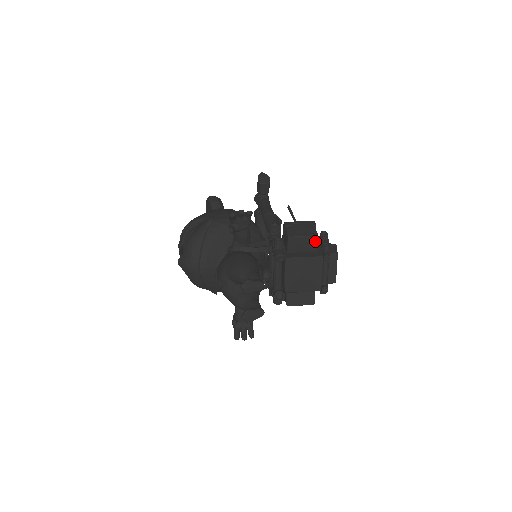
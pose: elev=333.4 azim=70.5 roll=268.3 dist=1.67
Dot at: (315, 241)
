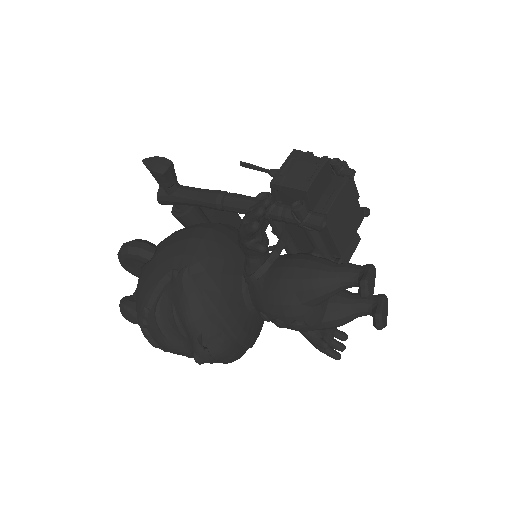
Dot at: (327, 168)
